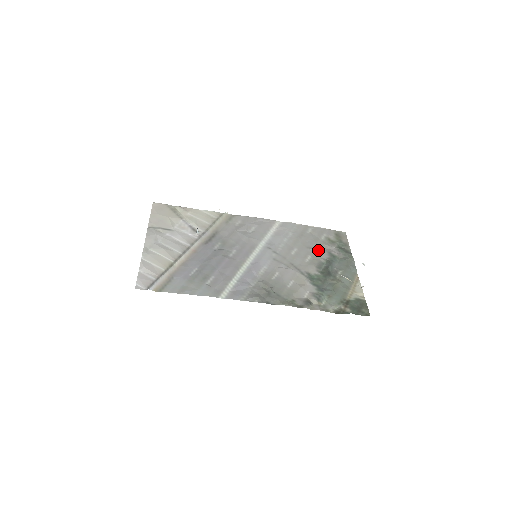
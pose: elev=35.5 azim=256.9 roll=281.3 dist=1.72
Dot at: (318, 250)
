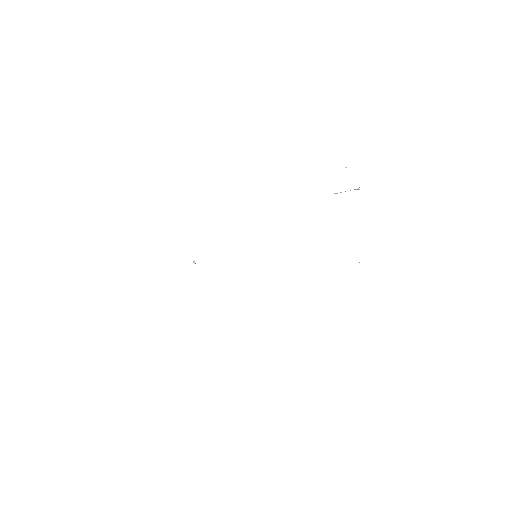
Dot at: occluded
